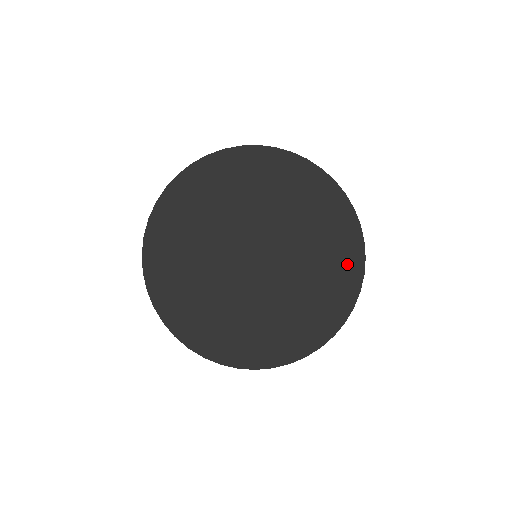
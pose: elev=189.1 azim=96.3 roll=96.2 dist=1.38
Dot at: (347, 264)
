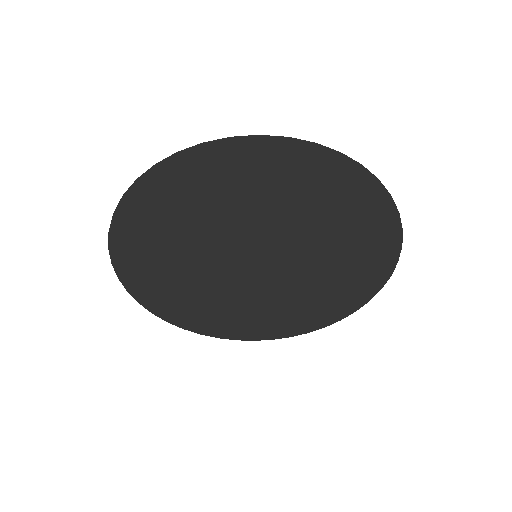
Dot at: (372, 267)
